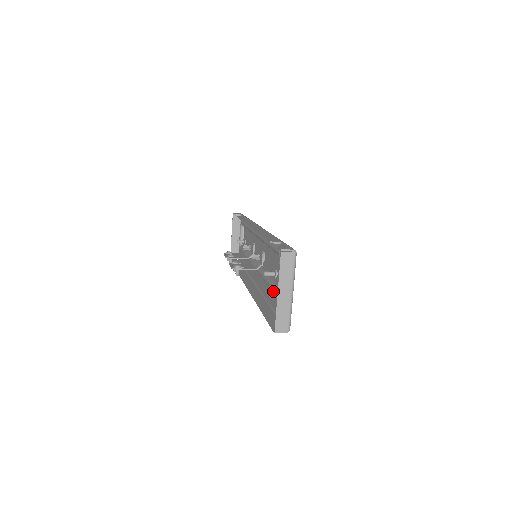
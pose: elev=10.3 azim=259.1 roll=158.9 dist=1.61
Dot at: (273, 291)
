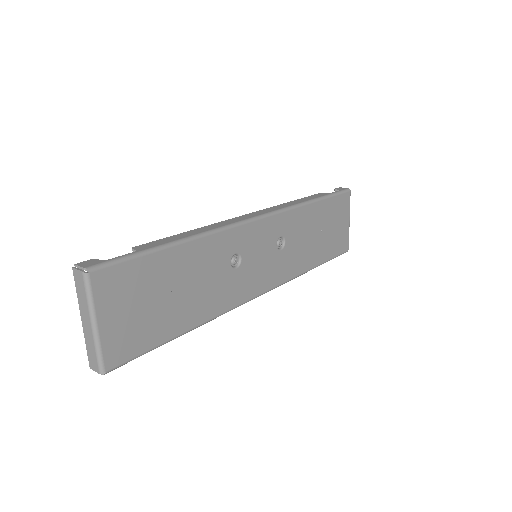
Dot at: occluded
